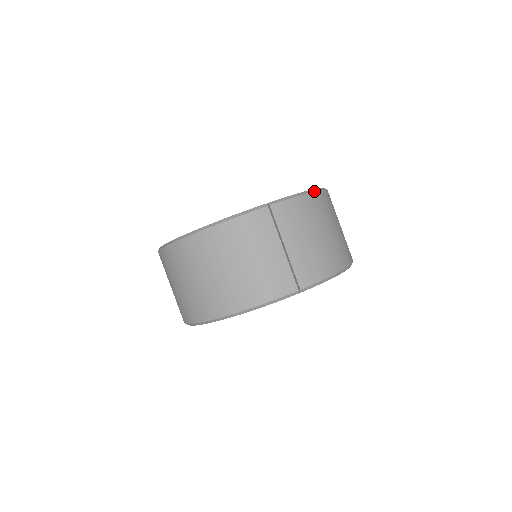
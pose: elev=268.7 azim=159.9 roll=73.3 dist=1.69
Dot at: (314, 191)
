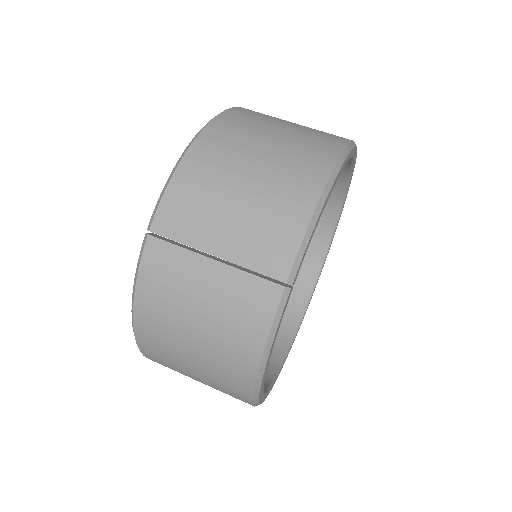
Dot at: (190, 144)
